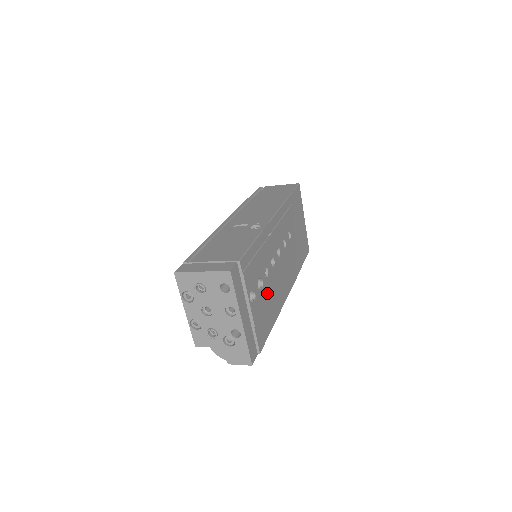
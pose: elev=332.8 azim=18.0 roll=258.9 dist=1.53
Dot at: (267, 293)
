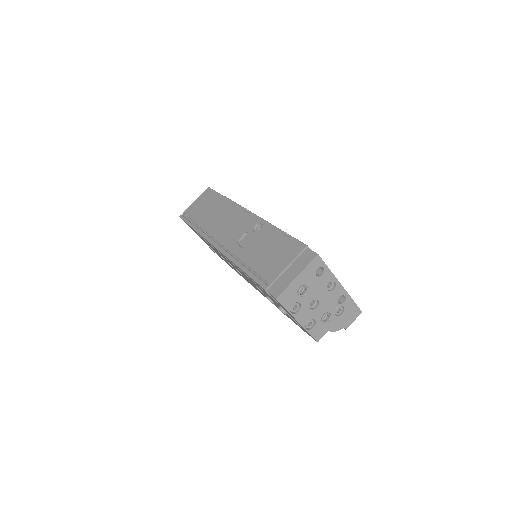
Dot at: occluded
